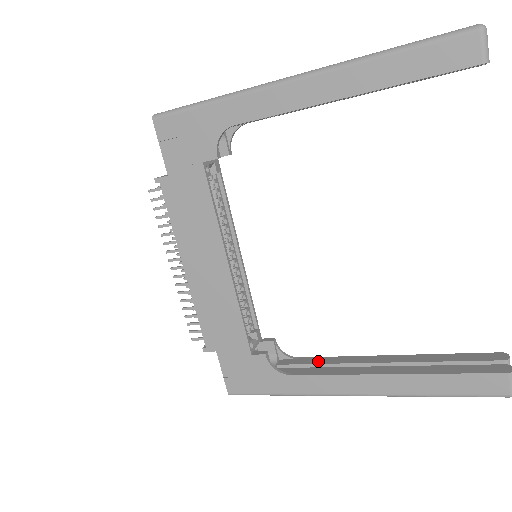
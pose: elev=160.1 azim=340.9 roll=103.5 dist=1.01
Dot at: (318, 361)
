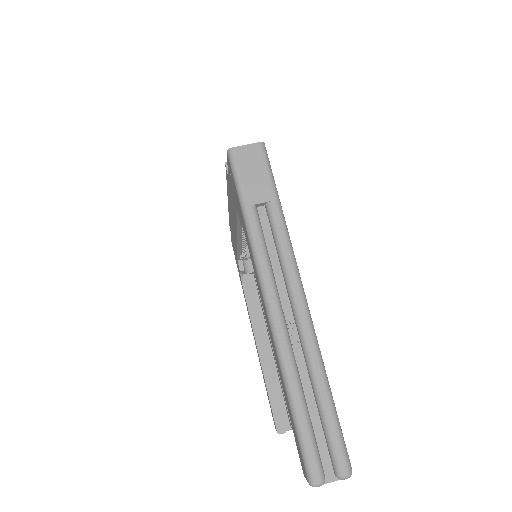
Dot at: occluded
